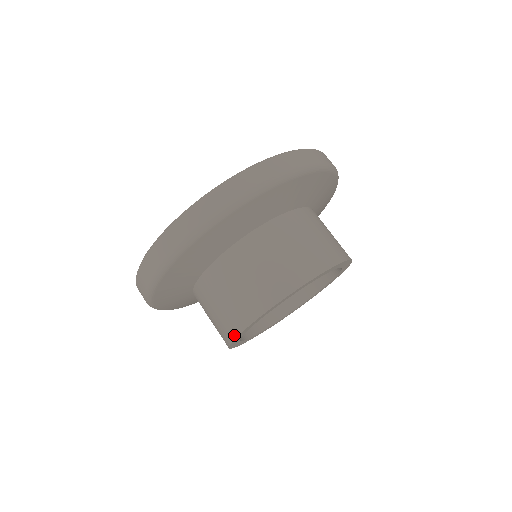
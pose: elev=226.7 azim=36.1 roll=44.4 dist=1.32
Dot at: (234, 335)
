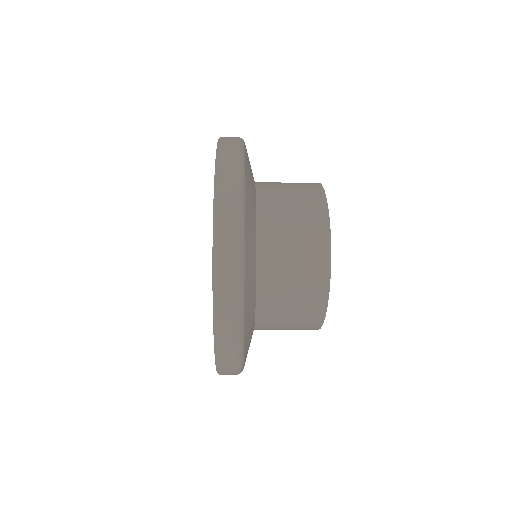
Dot at: (327, 269)
